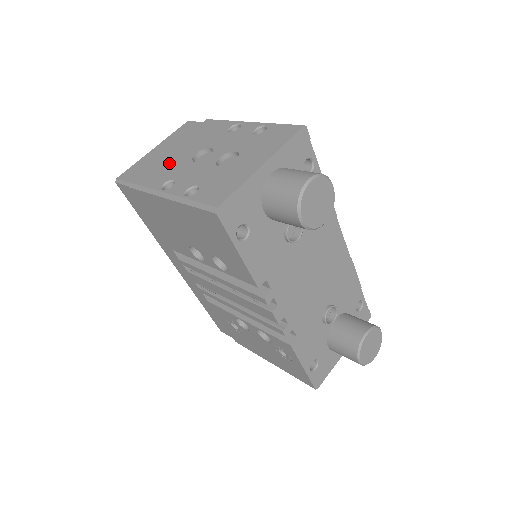
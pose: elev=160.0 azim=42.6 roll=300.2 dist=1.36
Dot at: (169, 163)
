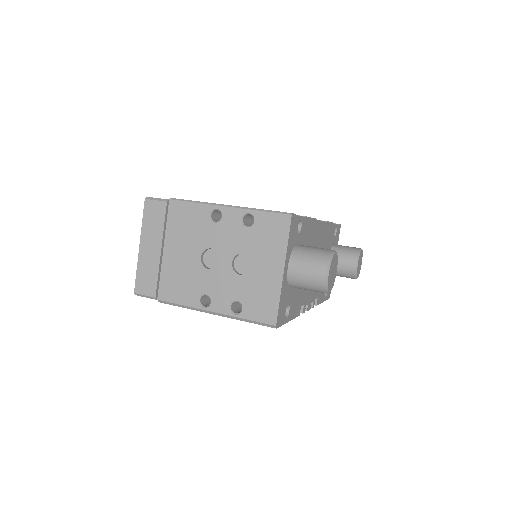
Dot at: (181, 272)
